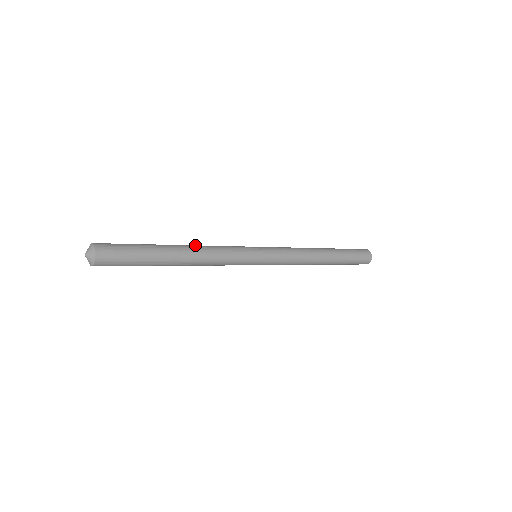
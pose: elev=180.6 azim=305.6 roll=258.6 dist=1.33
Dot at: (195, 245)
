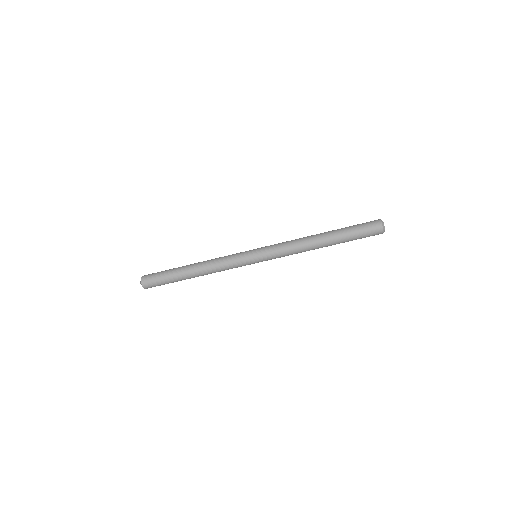
Dot at: occluded
